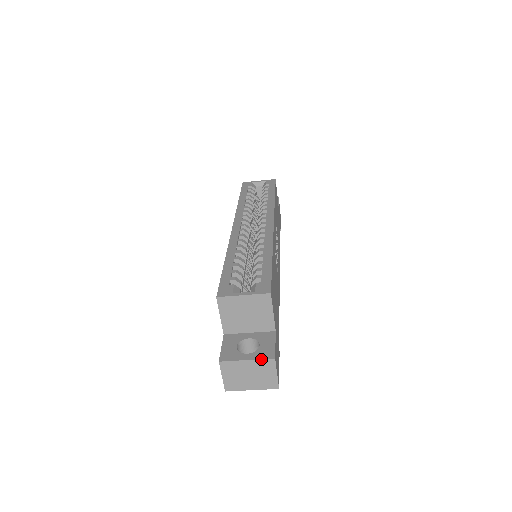
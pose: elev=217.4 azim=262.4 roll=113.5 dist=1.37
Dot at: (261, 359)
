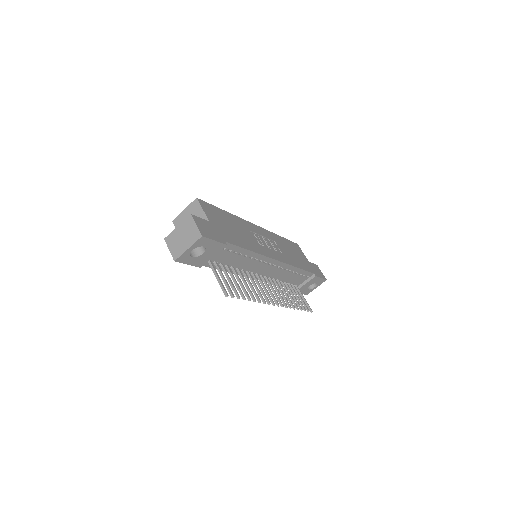
Dot at: (184, 220)
